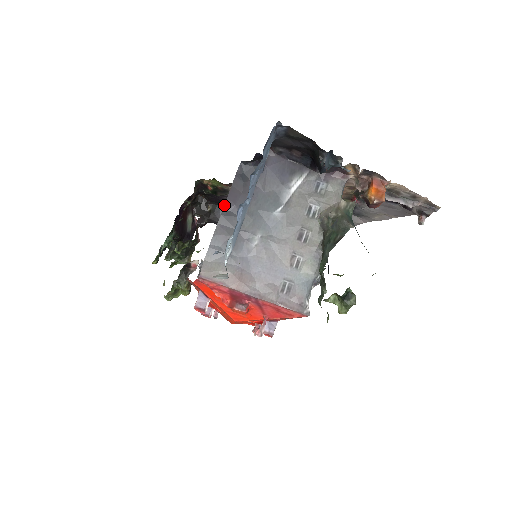
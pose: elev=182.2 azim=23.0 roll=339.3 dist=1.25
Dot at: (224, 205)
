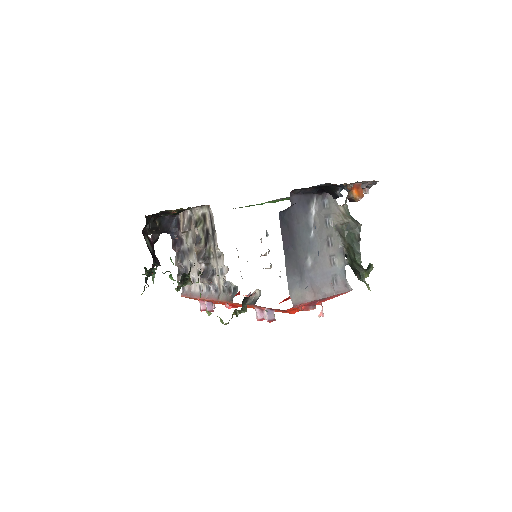
Dot at: (283, 249)
